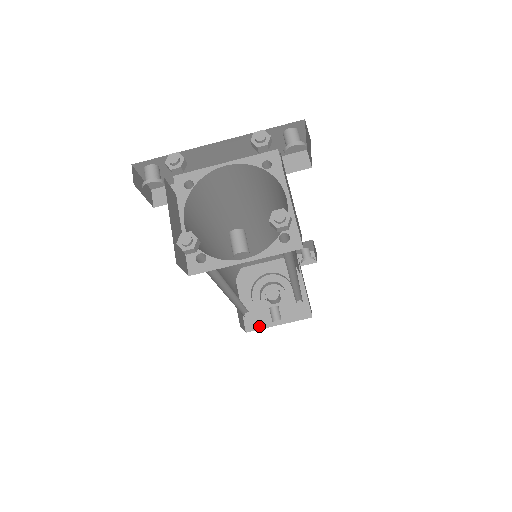
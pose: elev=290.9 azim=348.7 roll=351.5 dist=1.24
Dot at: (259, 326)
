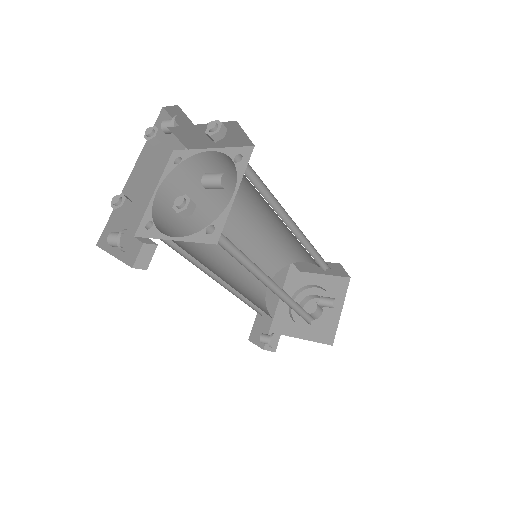
Dot at: (333, 330)
